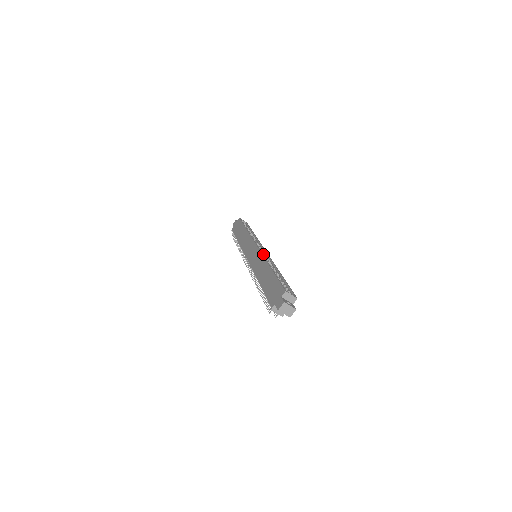
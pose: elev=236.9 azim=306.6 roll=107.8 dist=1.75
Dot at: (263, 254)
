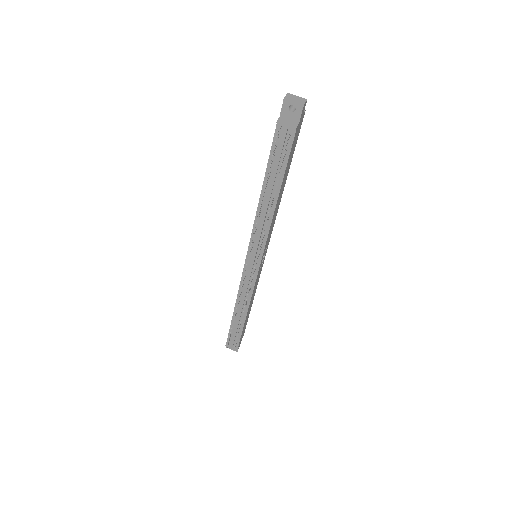
Dot at: occluded
